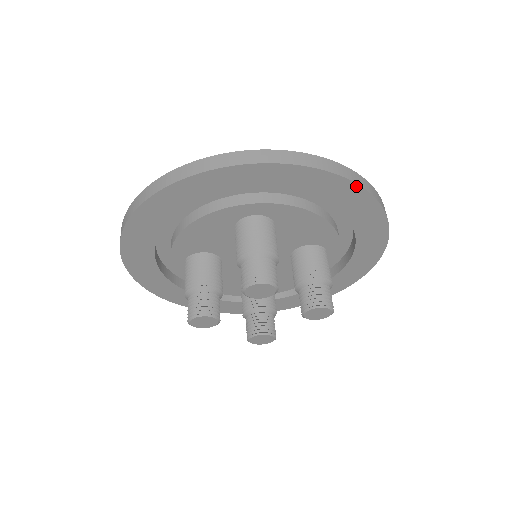
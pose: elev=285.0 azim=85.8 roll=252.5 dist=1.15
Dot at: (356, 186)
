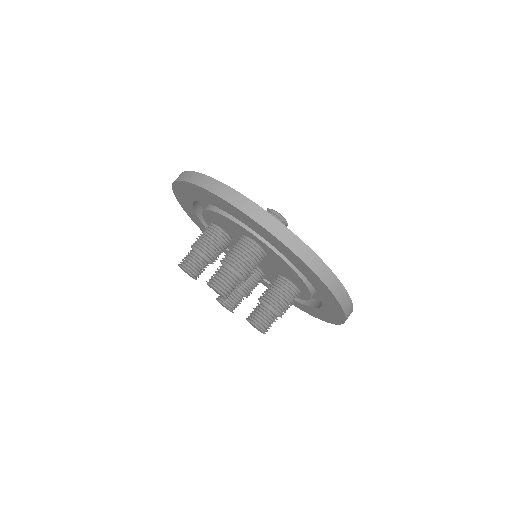
Dot at: (323, 282)
